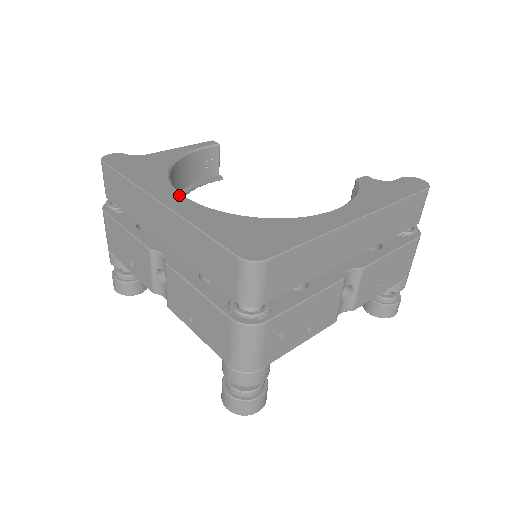
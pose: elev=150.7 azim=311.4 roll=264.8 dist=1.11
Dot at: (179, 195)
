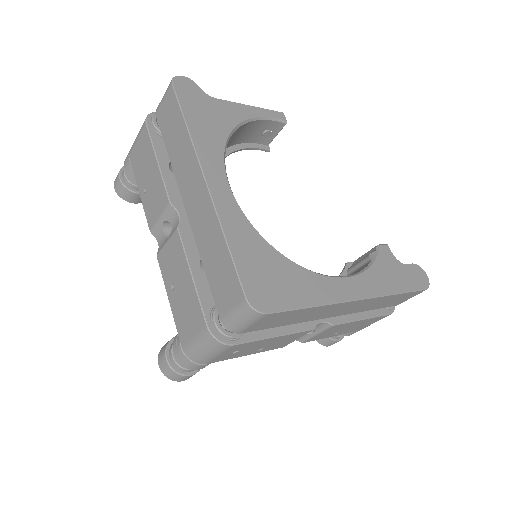
Dot at: (226, 182)
